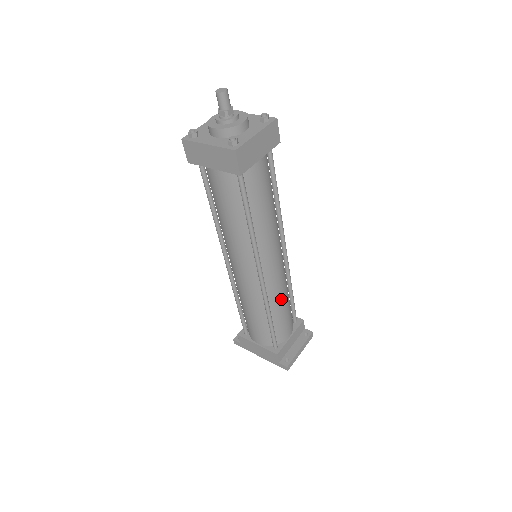
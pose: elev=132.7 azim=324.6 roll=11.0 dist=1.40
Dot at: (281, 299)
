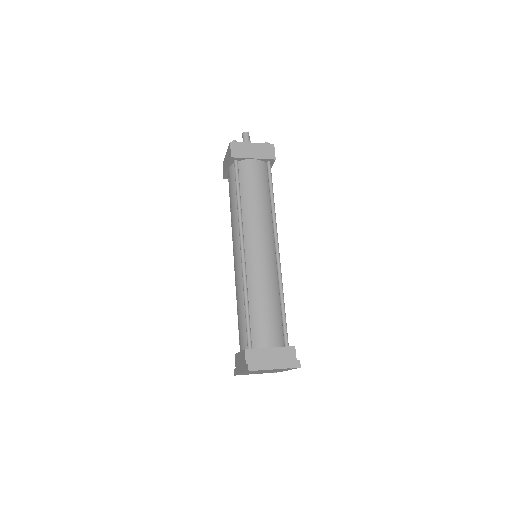
Dot at: (262, 289)
